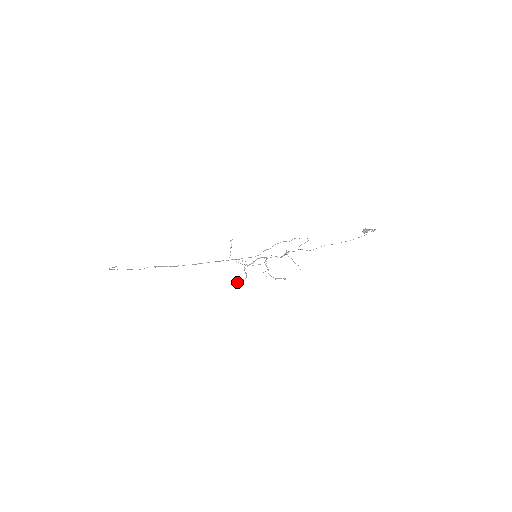
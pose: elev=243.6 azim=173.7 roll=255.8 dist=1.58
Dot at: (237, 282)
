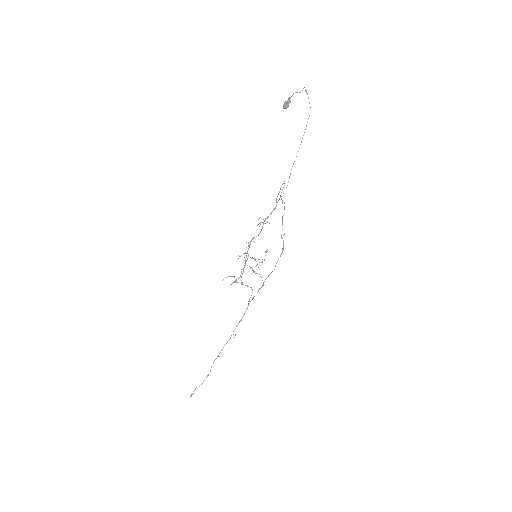
Dot at: (248, 303)
